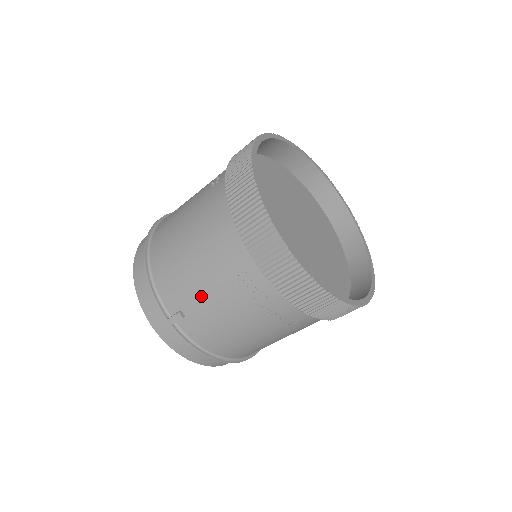
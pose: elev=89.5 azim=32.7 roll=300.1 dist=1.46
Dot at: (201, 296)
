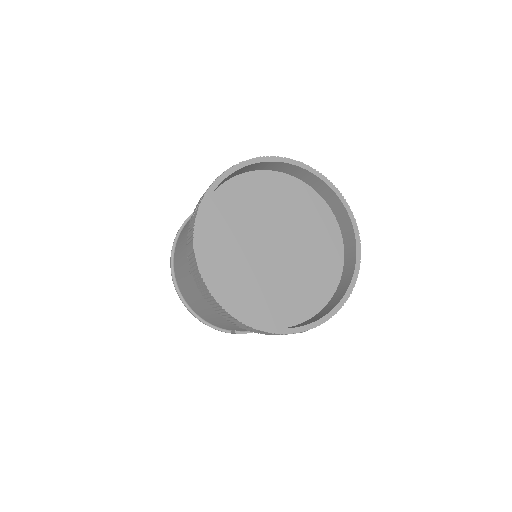
Dot at: occluded
